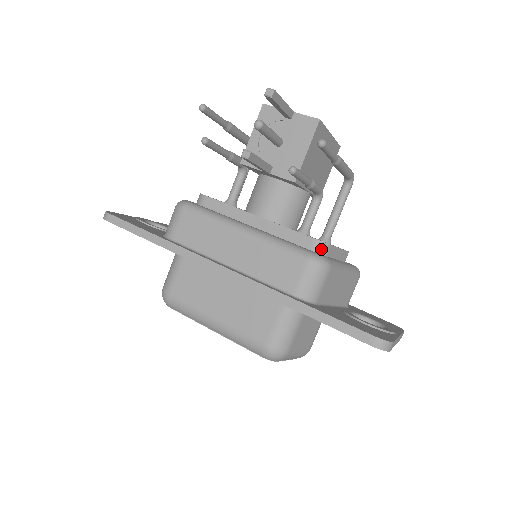
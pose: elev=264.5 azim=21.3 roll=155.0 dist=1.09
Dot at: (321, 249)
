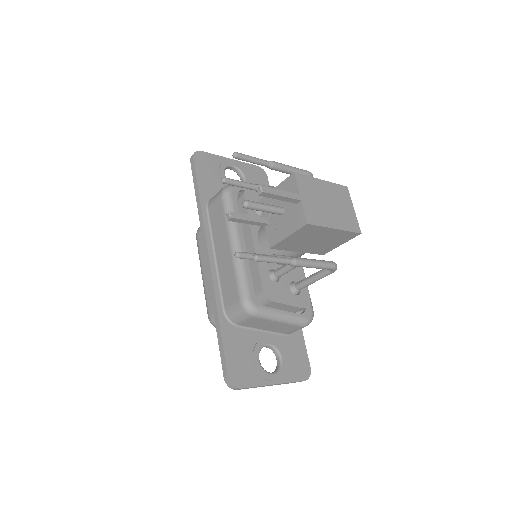
Dot at: (263, 299)
